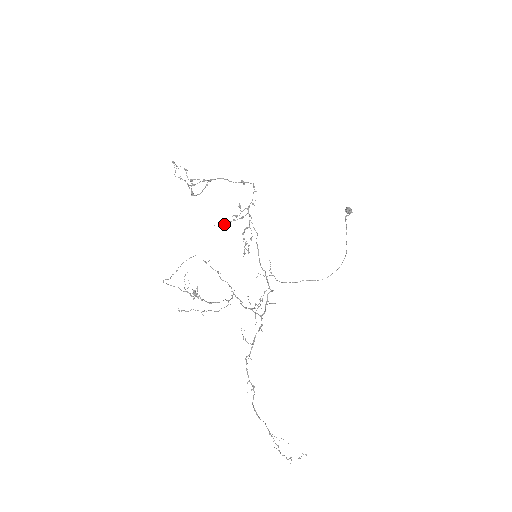
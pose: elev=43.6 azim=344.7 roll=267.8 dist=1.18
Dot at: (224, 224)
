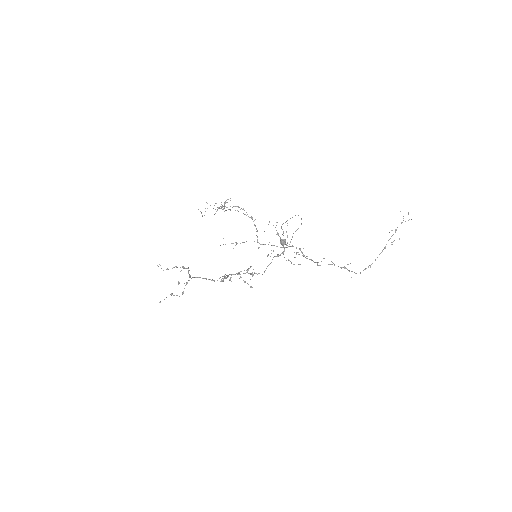
Dot at: (223, 281)
